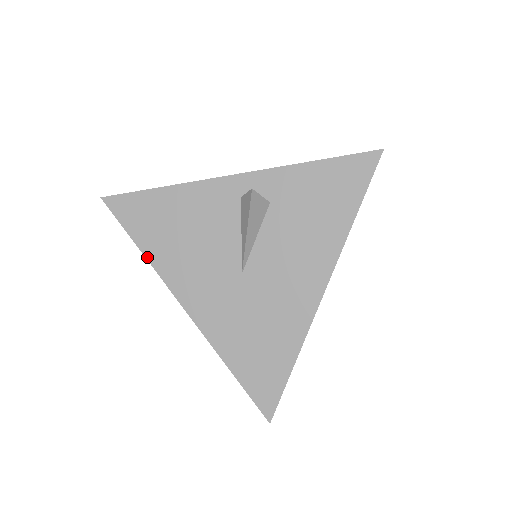
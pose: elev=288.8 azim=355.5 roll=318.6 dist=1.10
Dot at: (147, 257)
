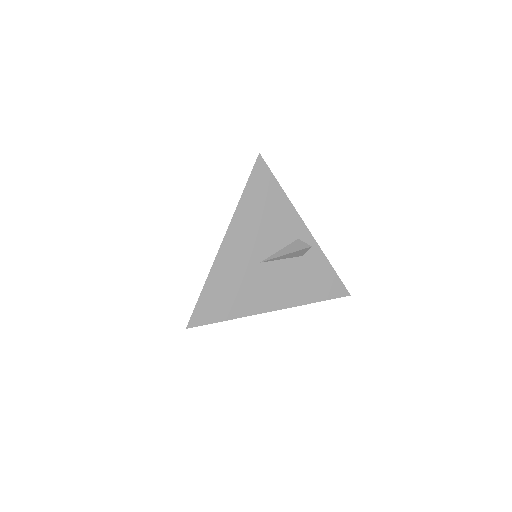
Dot at: (240, 201)
